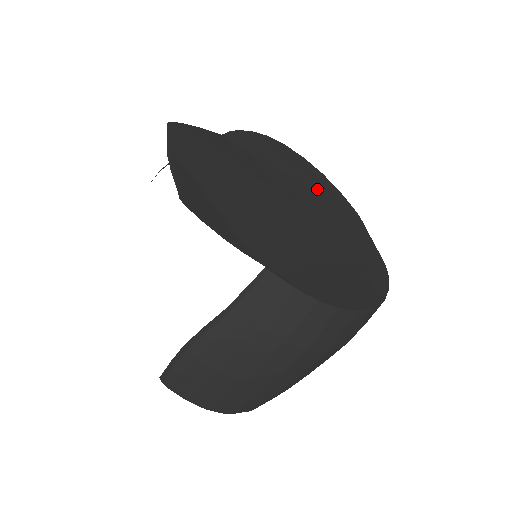
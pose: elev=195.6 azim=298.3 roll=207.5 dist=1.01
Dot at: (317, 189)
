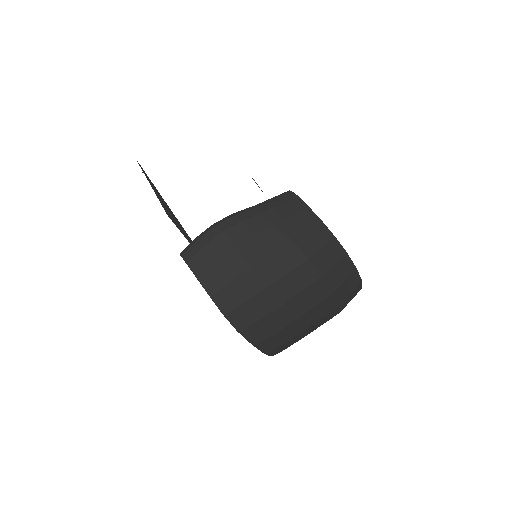
Dot at: occluded
